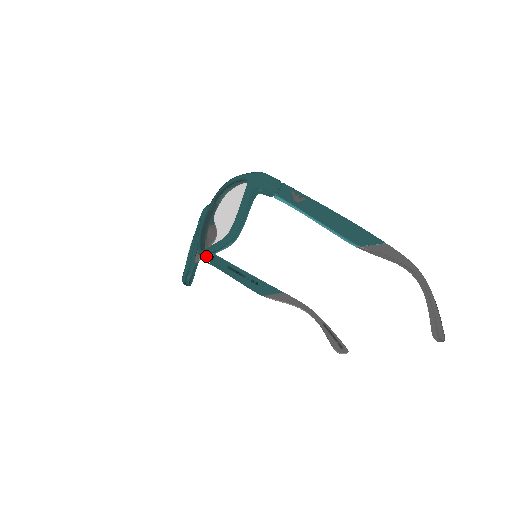
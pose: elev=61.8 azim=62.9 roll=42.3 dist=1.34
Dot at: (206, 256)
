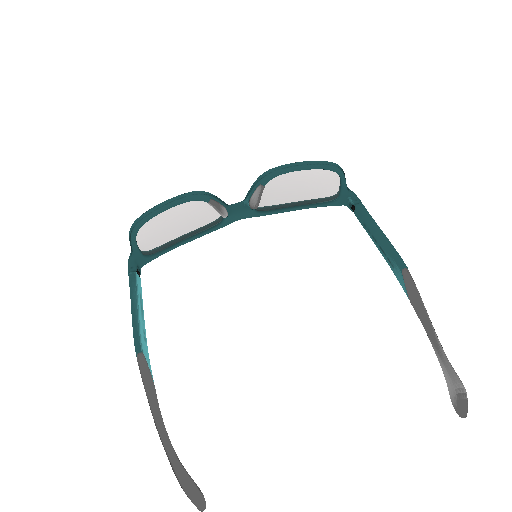
Dot at: (281, 170)
